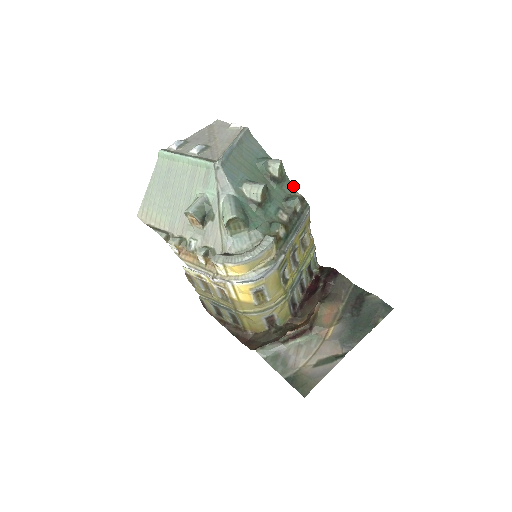
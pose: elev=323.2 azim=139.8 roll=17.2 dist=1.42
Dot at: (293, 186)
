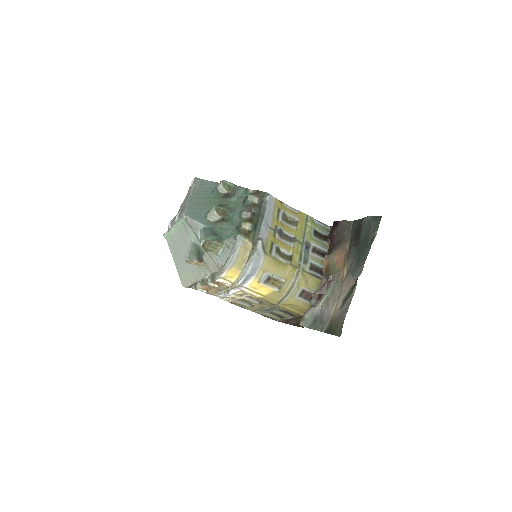
Dot at: (247, 189)
